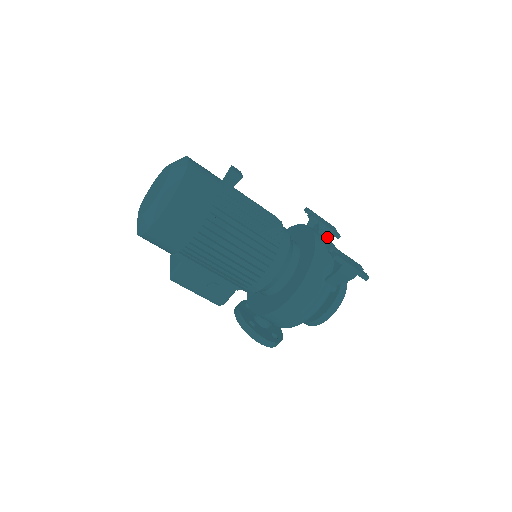
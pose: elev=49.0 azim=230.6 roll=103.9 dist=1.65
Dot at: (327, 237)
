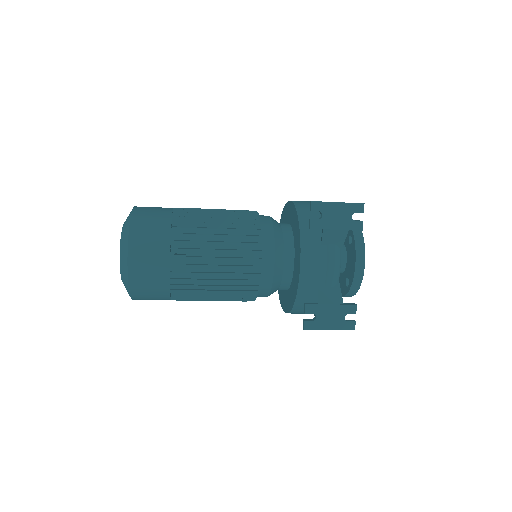
Dot at: (336, 242)
